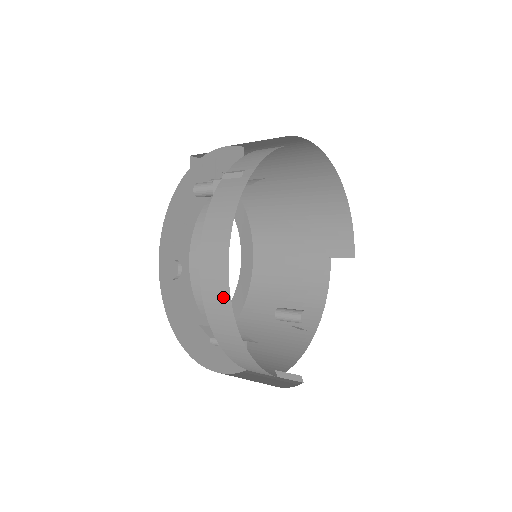
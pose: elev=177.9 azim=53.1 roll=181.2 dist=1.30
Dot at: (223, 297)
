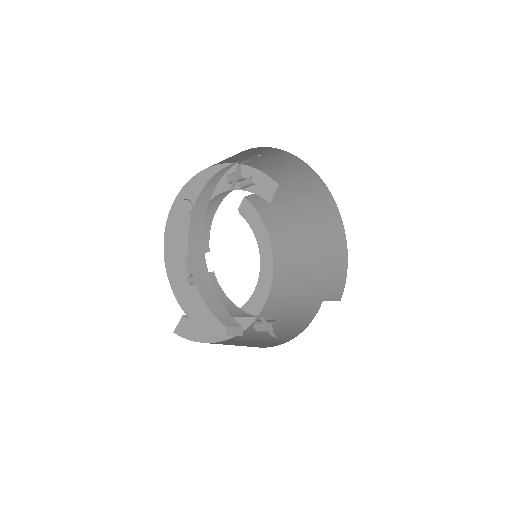
Dot at: (205, 204)
